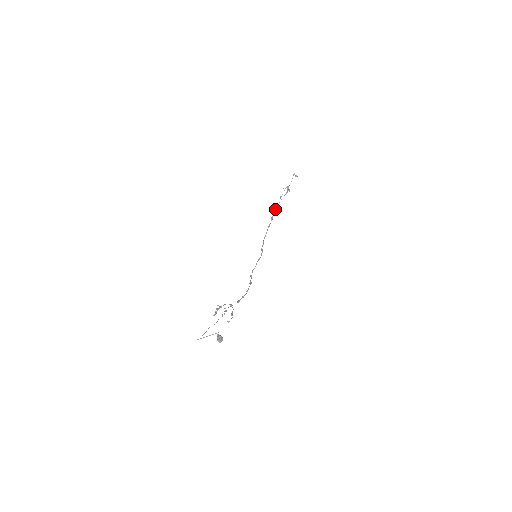
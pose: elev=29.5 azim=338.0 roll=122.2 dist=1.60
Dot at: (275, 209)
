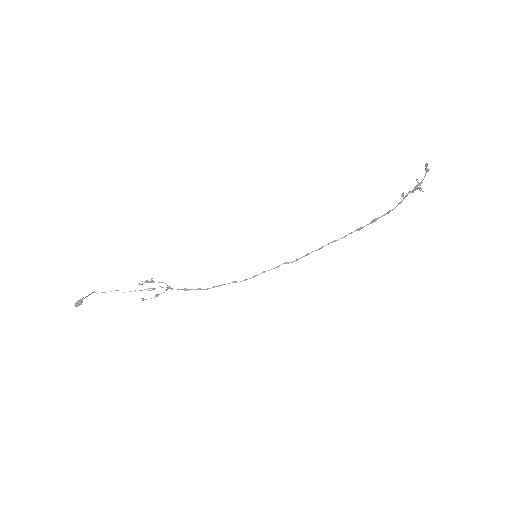
Dot at: occluded
